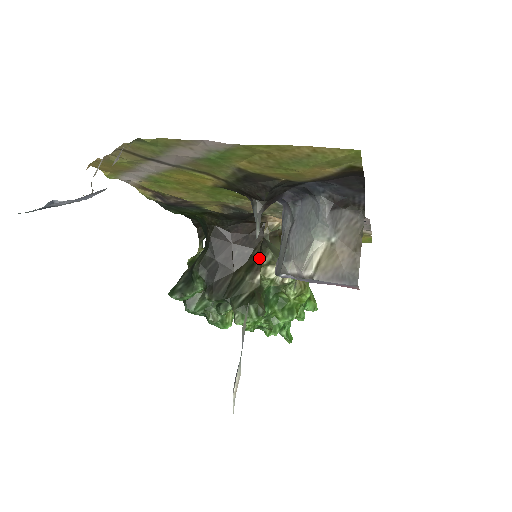
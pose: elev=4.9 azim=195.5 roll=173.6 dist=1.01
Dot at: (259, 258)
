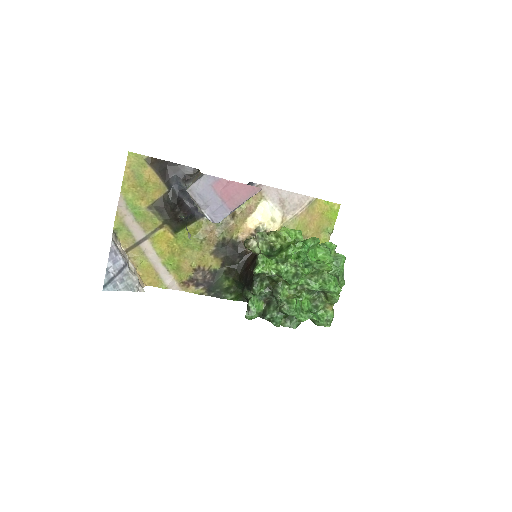
Dot at: (252, 252)
